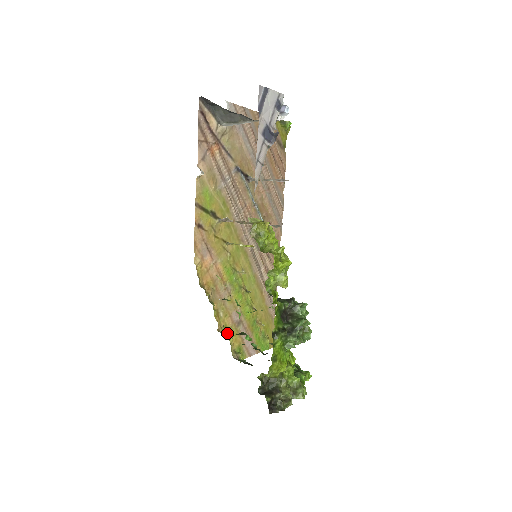
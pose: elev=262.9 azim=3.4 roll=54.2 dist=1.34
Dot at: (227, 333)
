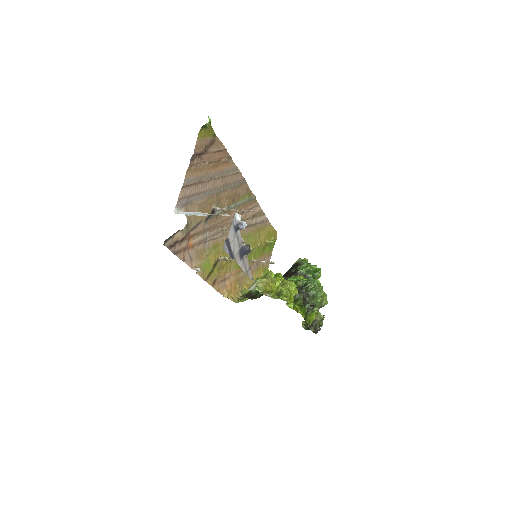
Dot at: occluded
